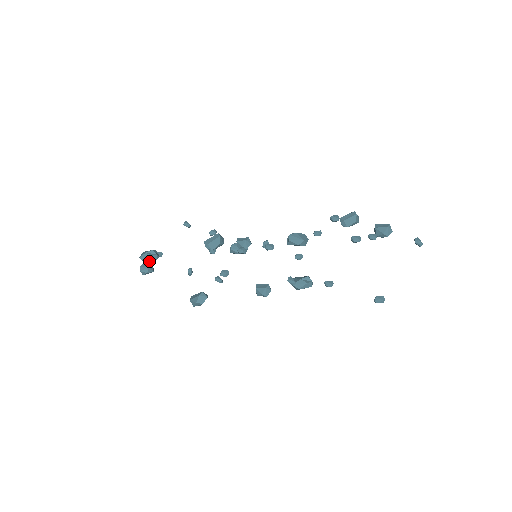
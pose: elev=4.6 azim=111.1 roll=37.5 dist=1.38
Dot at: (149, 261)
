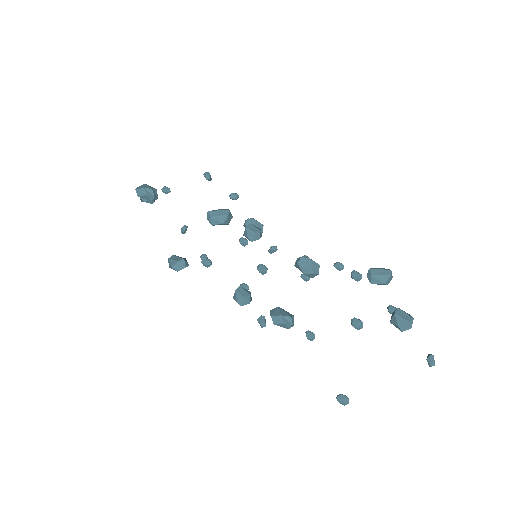
Dot at: (144, 198)
